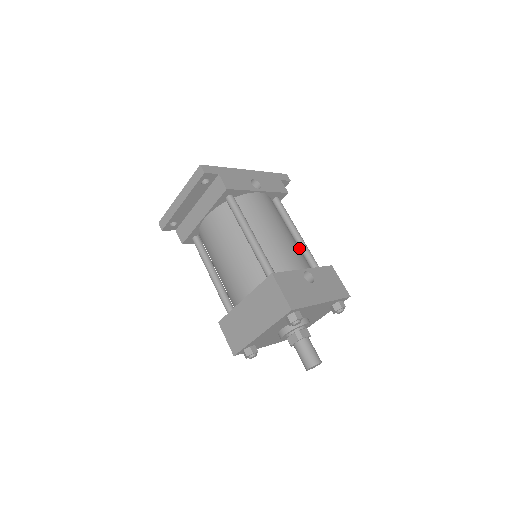
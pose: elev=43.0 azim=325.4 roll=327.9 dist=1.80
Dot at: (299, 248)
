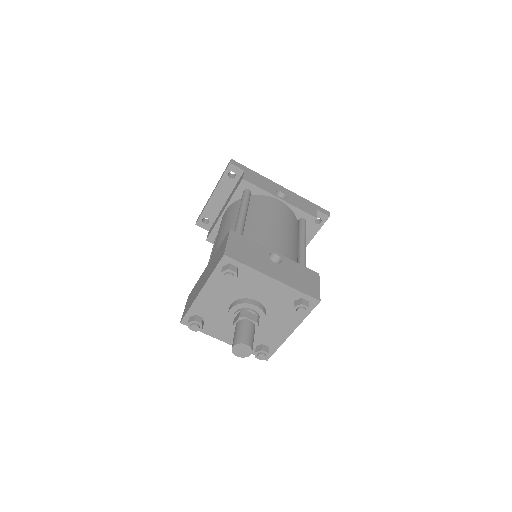
Dot at: (293, 250)
